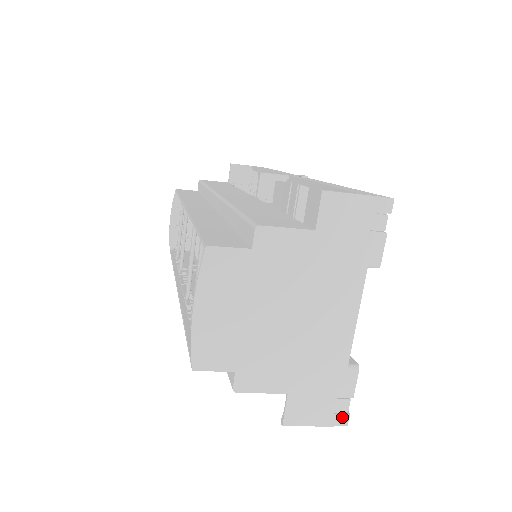
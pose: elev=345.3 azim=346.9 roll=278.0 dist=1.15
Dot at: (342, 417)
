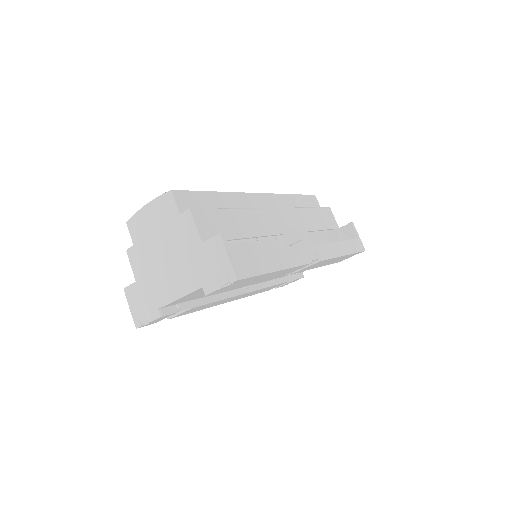
Dot at: (138, 322)
